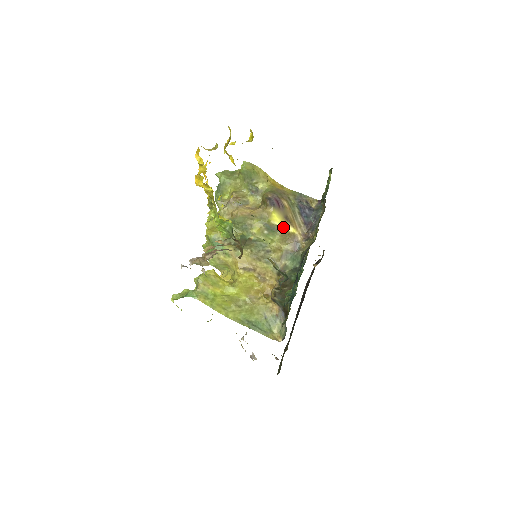
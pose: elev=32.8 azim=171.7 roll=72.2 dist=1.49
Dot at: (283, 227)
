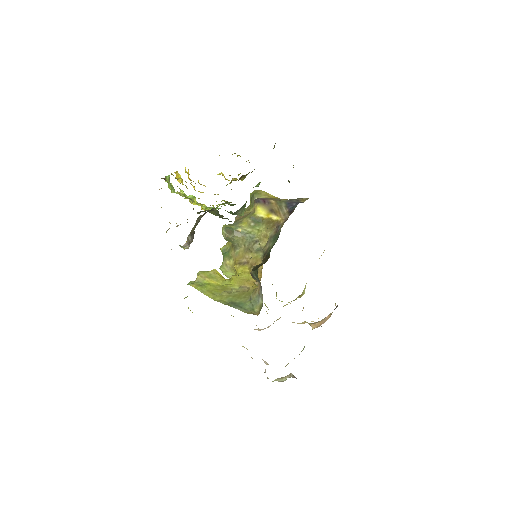
Dot at: (268, 217)
